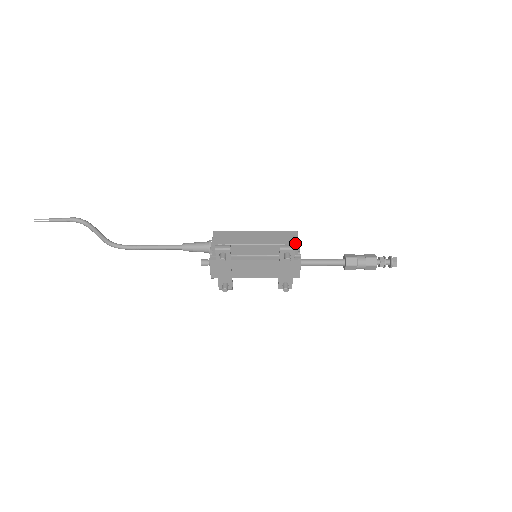
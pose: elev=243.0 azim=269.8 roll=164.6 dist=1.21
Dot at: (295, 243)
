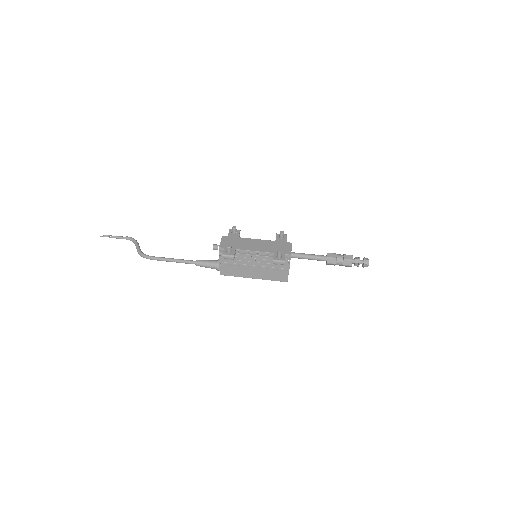
Dot at: occluded
